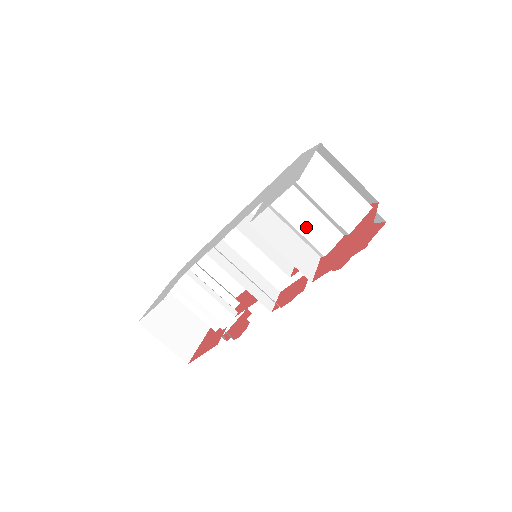
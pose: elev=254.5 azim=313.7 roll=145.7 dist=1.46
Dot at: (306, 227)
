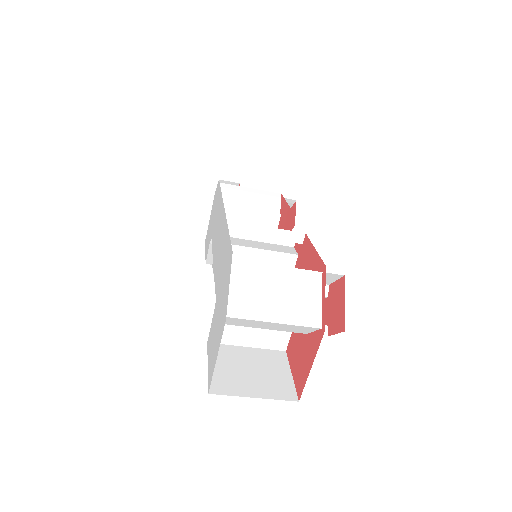
Dot at: occluded
